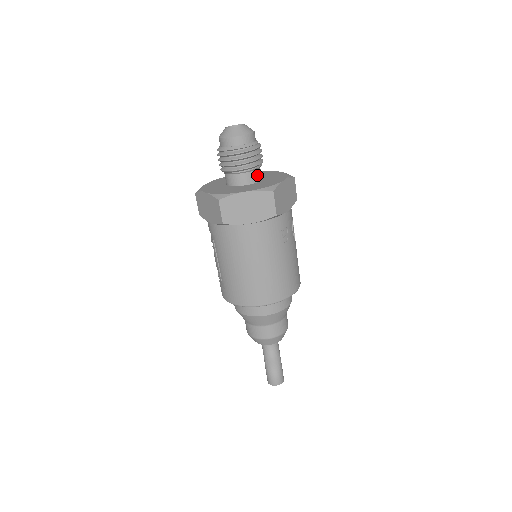
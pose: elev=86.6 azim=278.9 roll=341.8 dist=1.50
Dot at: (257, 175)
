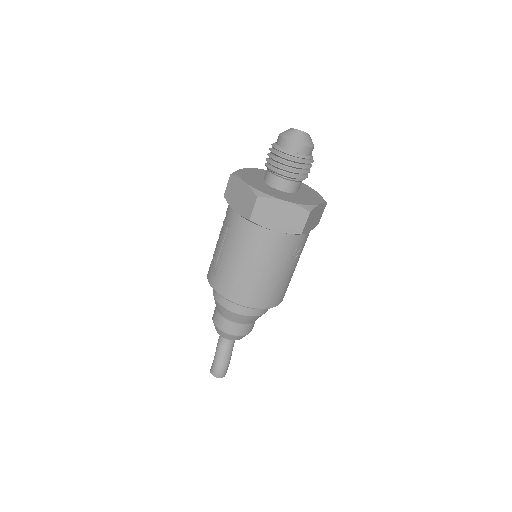
Dot at: (297, 187)
